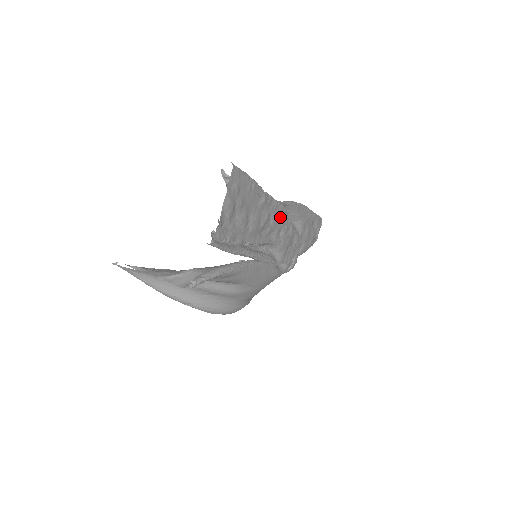
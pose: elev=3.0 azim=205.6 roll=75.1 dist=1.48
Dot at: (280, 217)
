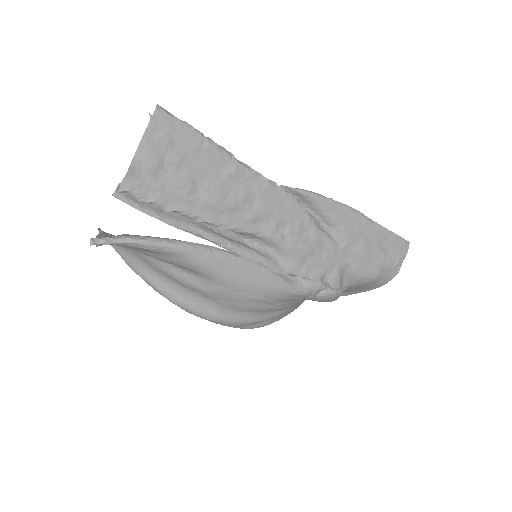
Dot at: (281, 206)
